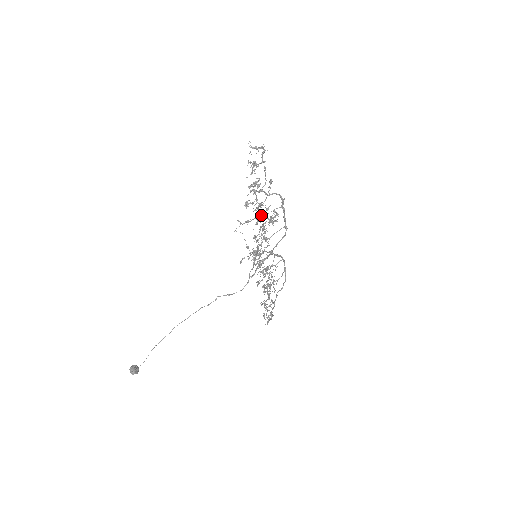
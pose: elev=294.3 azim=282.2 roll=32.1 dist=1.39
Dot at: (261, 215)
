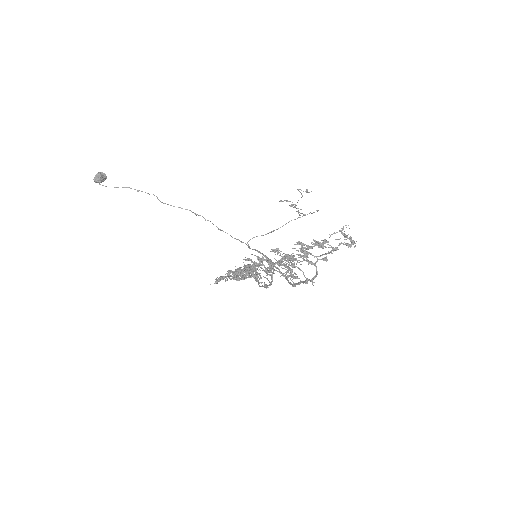
Dot at: (285, 259)
